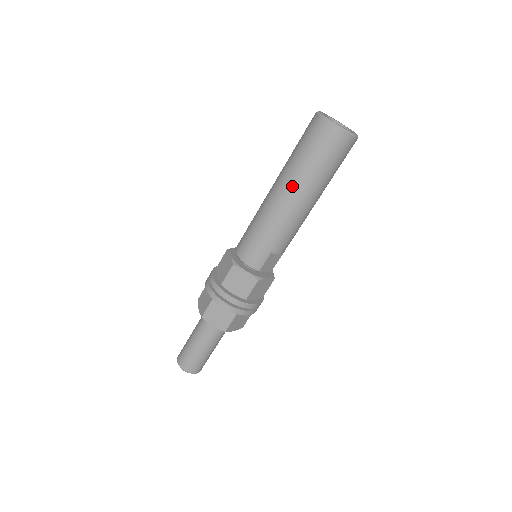
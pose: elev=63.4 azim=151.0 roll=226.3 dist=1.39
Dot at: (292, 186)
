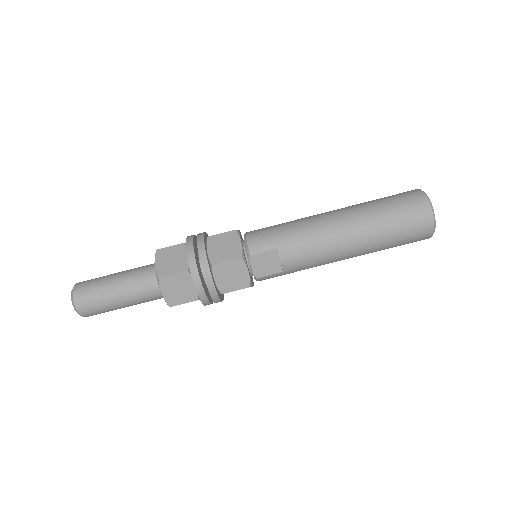
Dot at: (350, 212)
